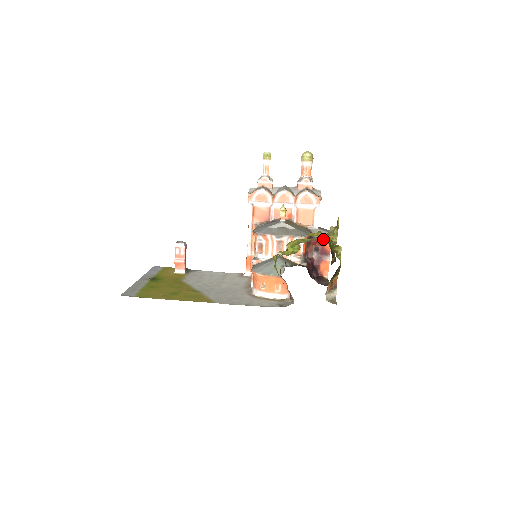
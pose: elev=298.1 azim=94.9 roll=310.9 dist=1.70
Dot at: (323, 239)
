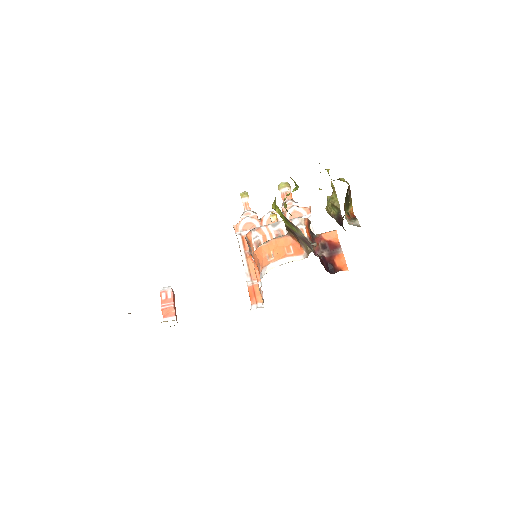
Dot at: (321, 189)
